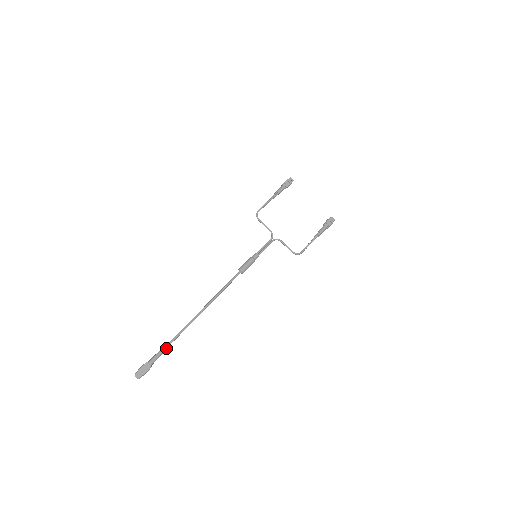
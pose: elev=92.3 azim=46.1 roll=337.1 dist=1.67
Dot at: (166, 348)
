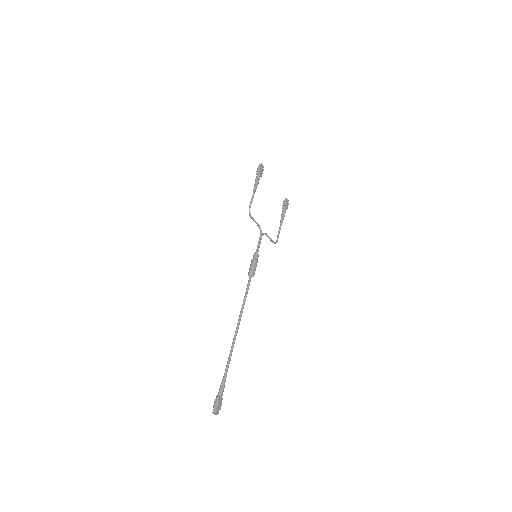
Dot at: (226, 376)
